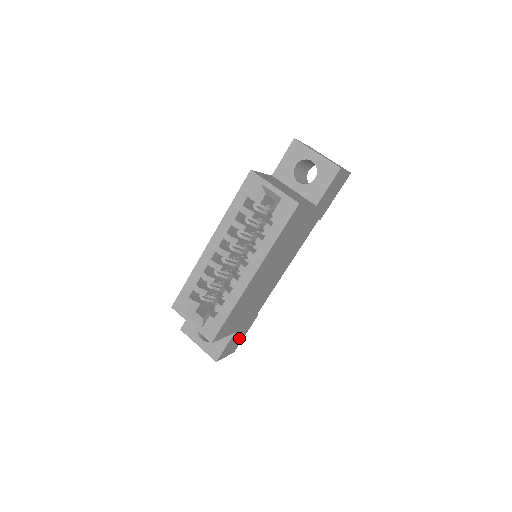
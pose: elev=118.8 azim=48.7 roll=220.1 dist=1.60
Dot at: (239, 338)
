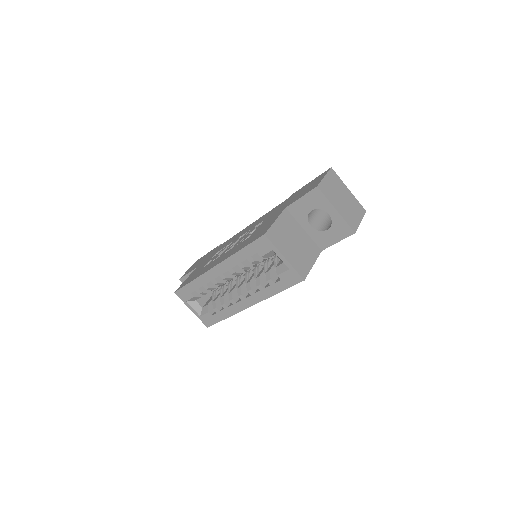
Dot at: occluded
